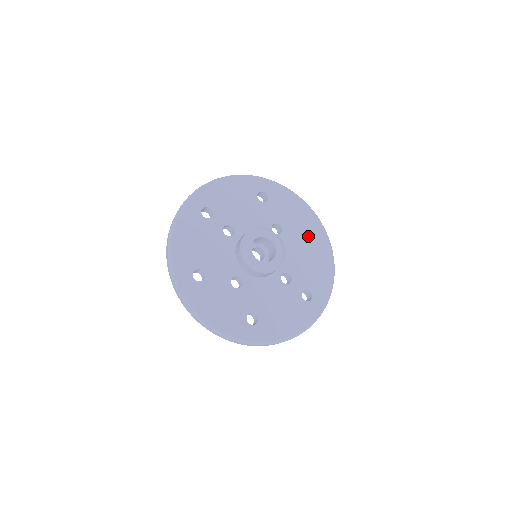
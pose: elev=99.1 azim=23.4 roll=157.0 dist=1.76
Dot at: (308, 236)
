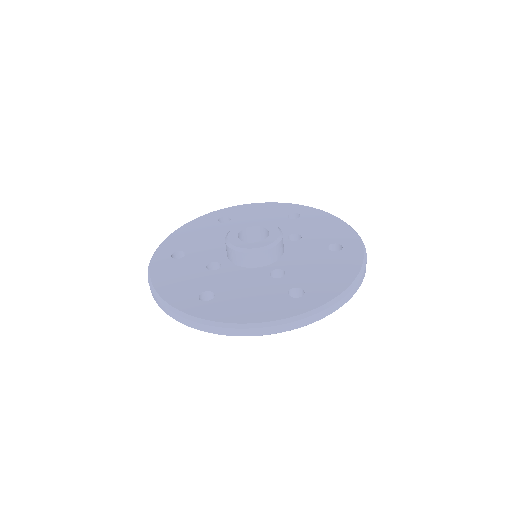
Dot at: occluded
